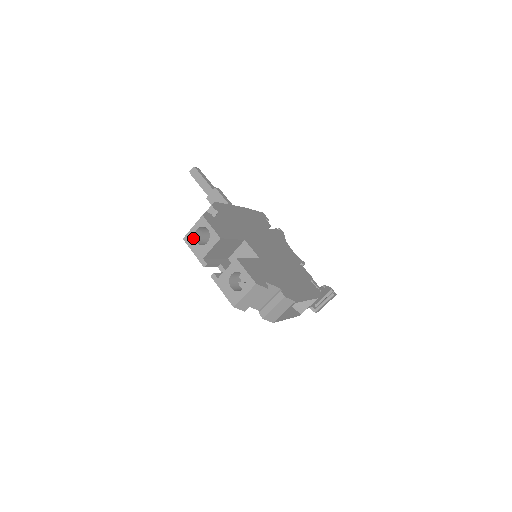
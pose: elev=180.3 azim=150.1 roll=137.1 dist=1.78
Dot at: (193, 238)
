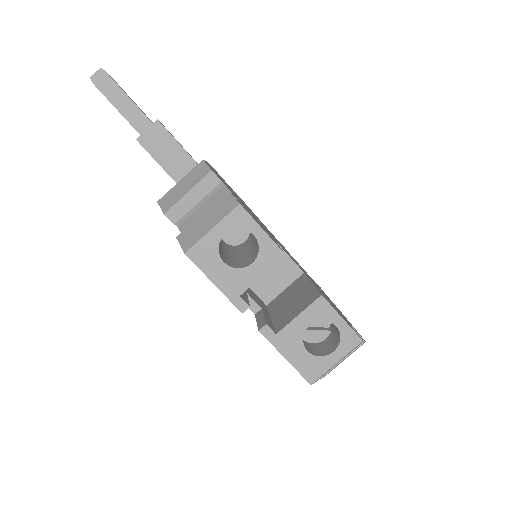
Dot at: (214, 253)
